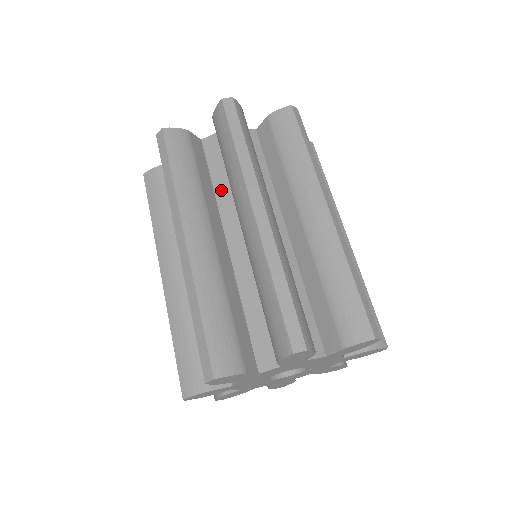
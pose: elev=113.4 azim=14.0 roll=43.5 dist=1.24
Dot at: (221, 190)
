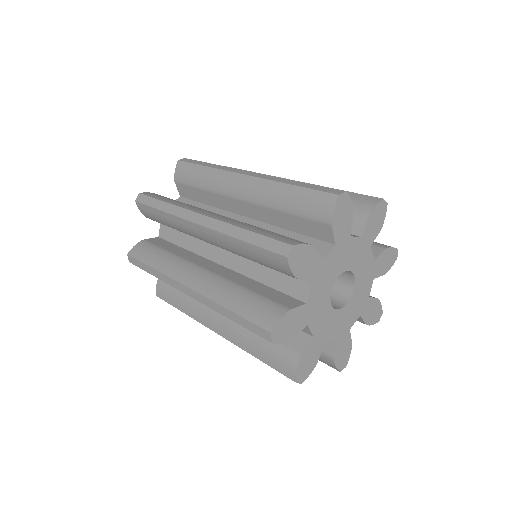
Dot at: occluded
